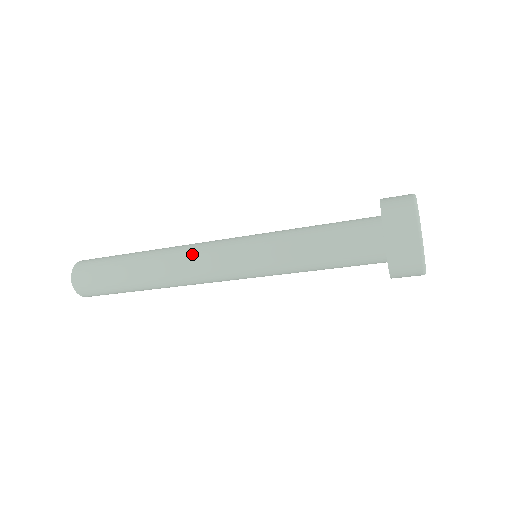
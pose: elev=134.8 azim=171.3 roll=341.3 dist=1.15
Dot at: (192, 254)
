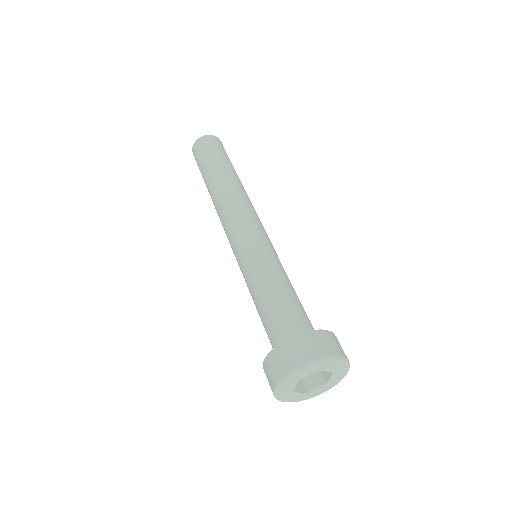
Dot at: (228, 211)
